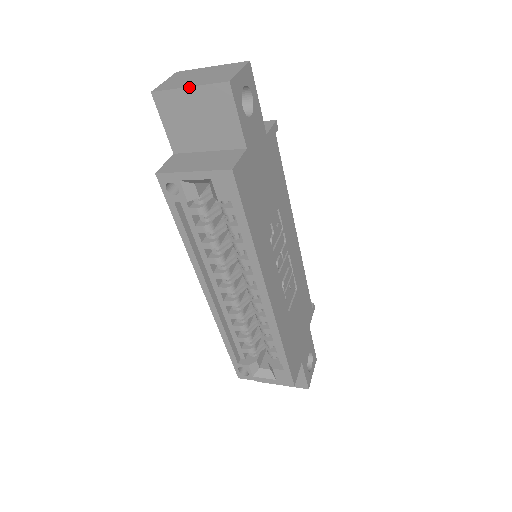
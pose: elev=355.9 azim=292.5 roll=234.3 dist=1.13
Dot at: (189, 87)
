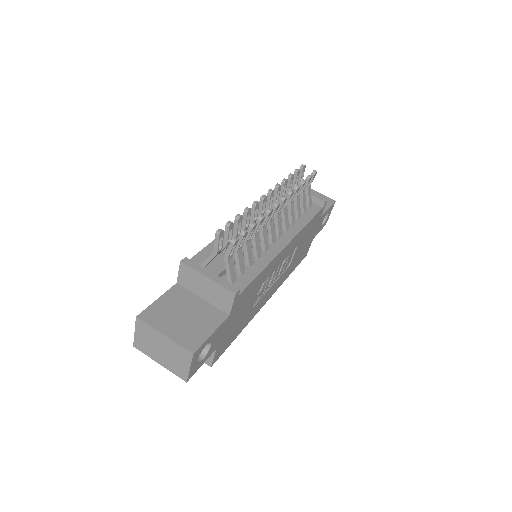
Dot at: (160, 364)
